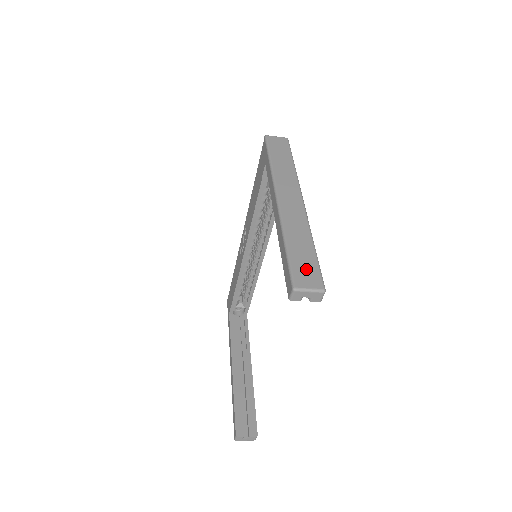
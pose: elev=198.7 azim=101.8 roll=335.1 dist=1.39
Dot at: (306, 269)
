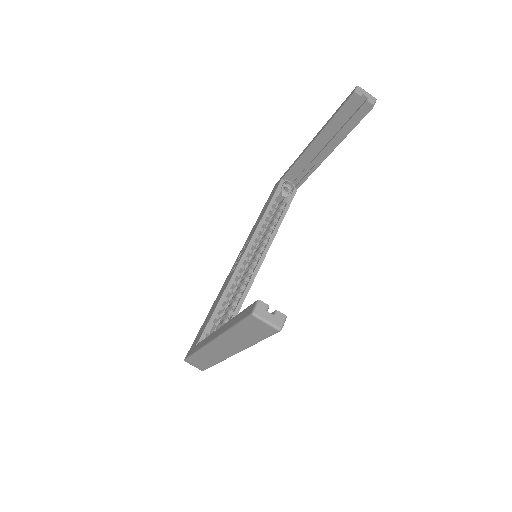
Dot at: occluded
